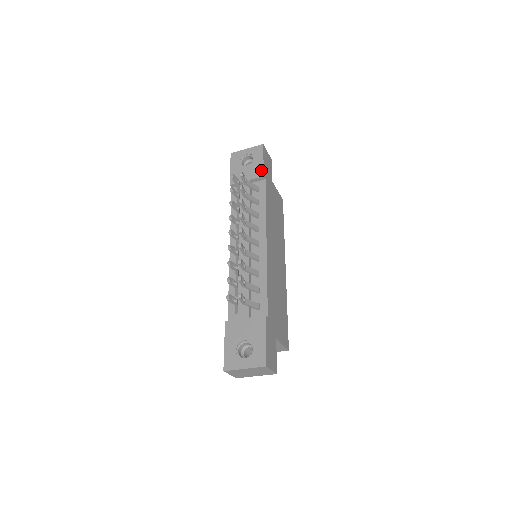
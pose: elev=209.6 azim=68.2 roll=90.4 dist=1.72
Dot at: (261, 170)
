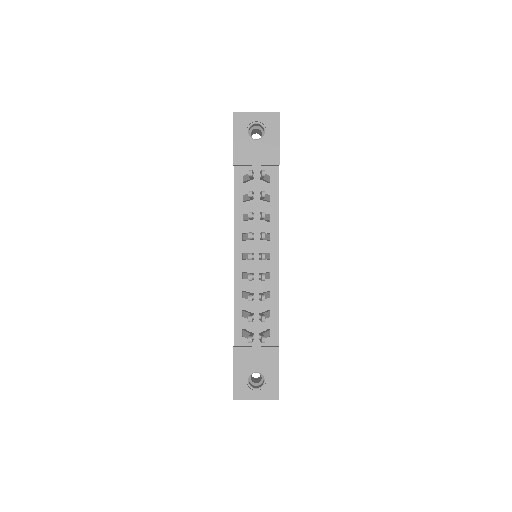
Dot at: (276, 154)
